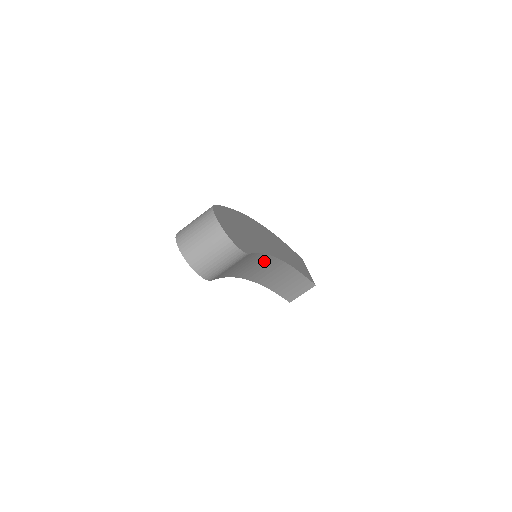
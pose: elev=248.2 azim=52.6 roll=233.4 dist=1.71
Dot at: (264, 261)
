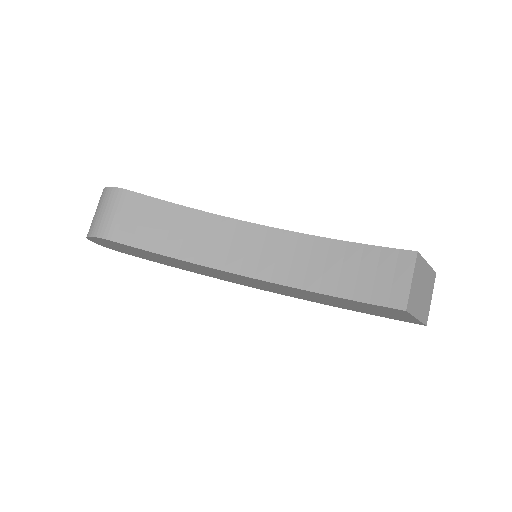
Dot at: (227, 230)
